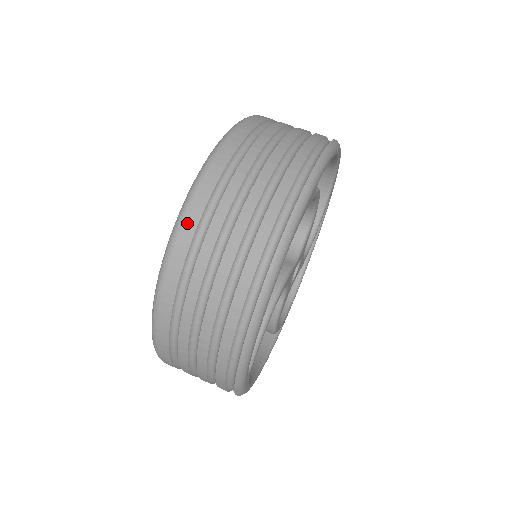
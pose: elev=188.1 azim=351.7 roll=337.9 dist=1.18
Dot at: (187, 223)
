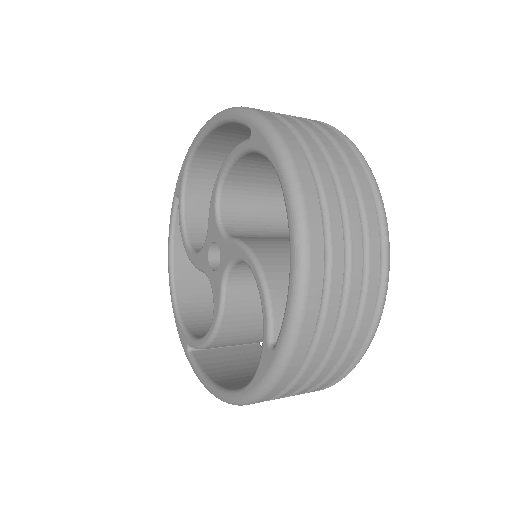
Dot at: (306, 186)
